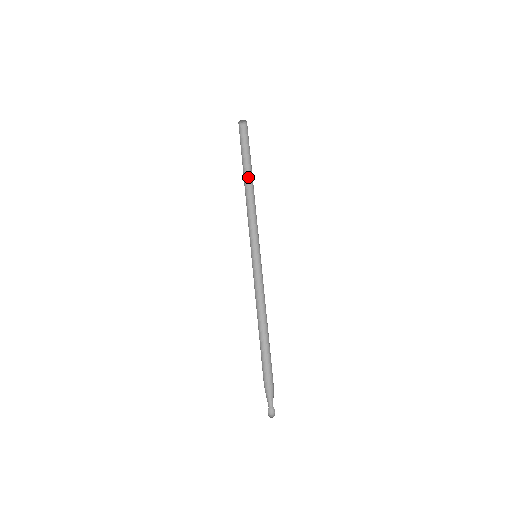
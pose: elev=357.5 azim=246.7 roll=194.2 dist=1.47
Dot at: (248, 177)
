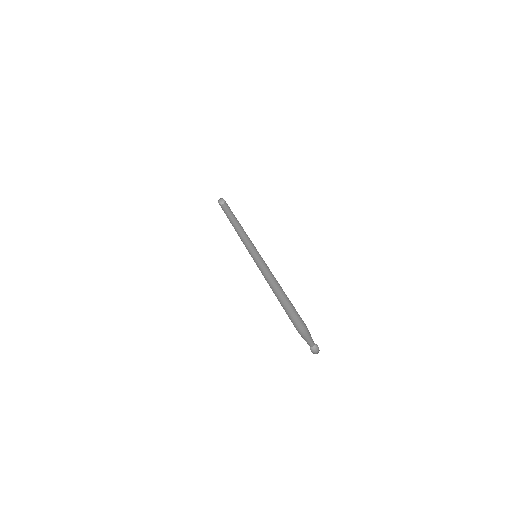
Dot at: (235, 224)
